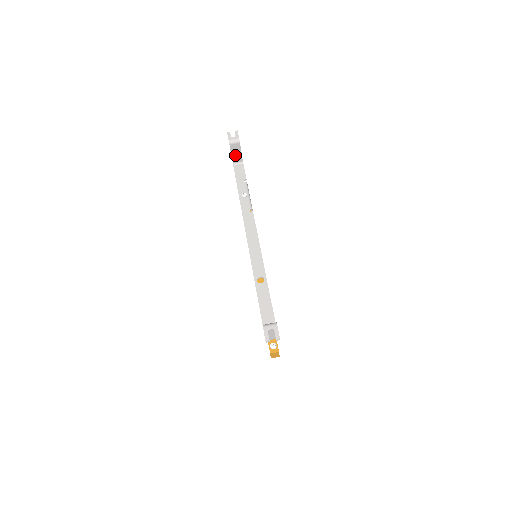
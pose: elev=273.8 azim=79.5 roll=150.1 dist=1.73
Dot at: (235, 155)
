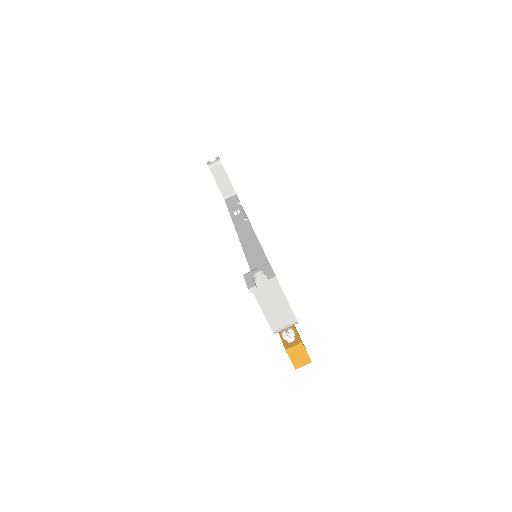
Dot at: (222, 184)
